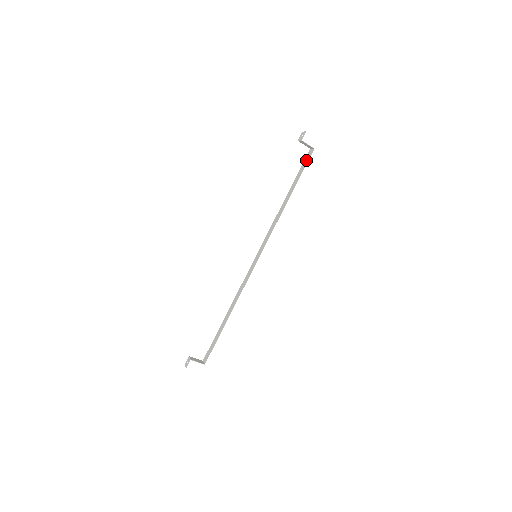
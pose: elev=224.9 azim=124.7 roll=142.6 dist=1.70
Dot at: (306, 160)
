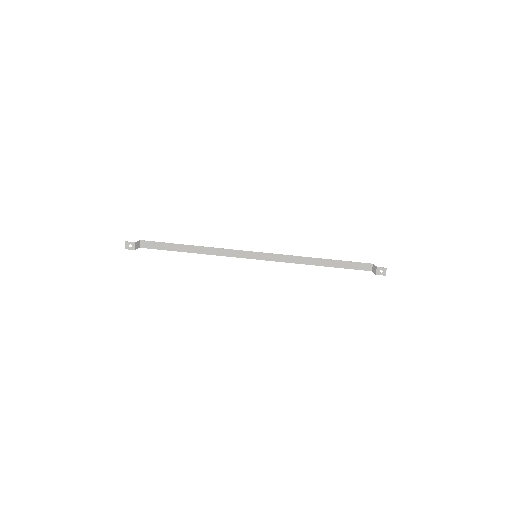
Dot at: (360, 267)
